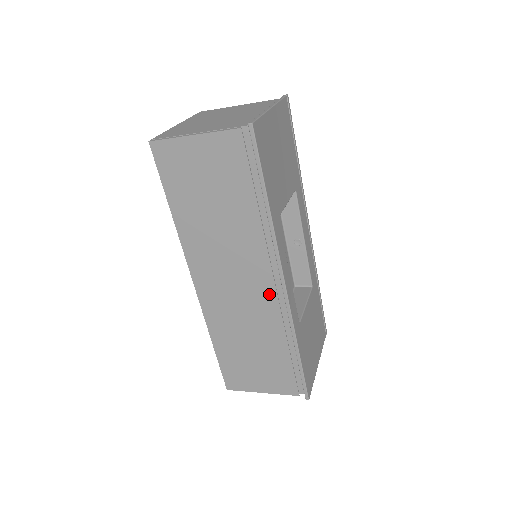
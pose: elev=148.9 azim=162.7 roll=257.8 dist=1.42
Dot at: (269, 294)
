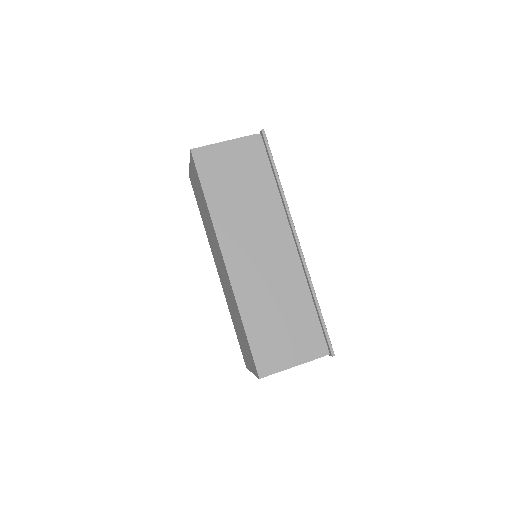
Dot at: (287, 254)
